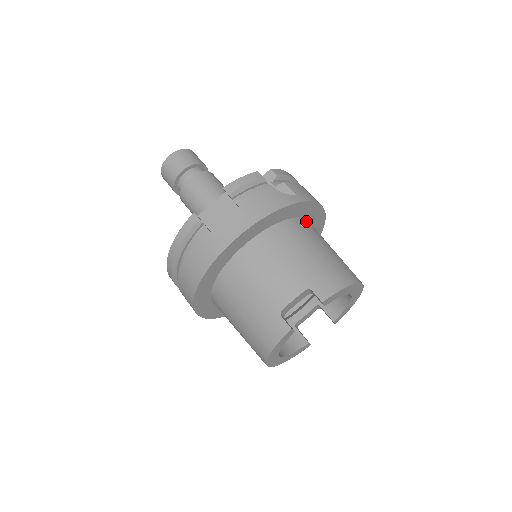
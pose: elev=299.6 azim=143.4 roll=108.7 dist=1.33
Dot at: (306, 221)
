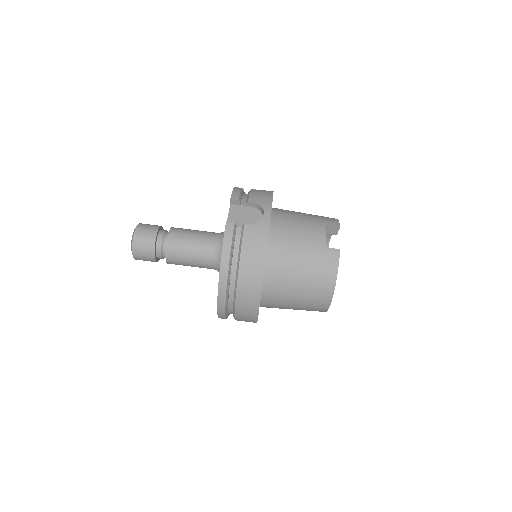
Dot at: occluded
